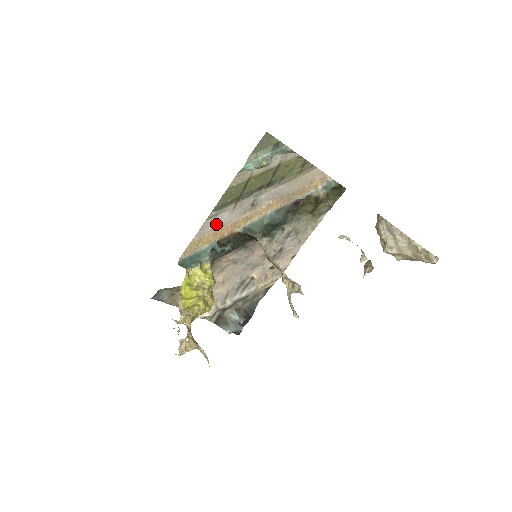
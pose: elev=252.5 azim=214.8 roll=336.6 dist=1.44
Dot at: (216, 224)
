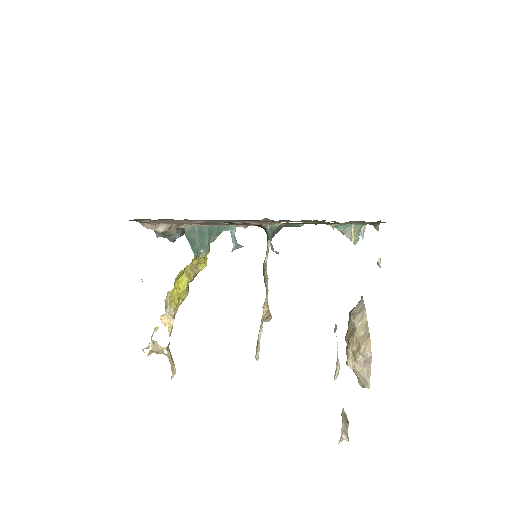
Dot at: (254, 224)
